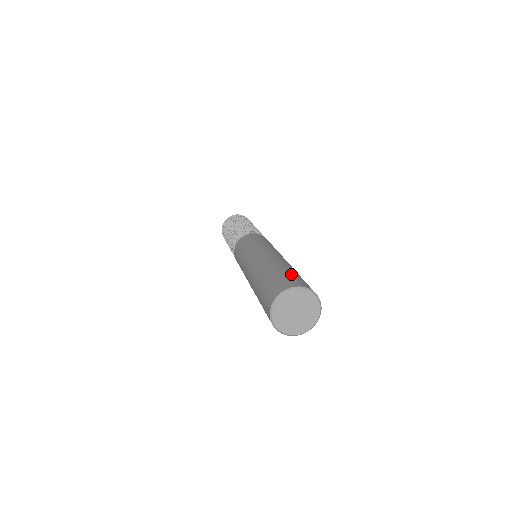
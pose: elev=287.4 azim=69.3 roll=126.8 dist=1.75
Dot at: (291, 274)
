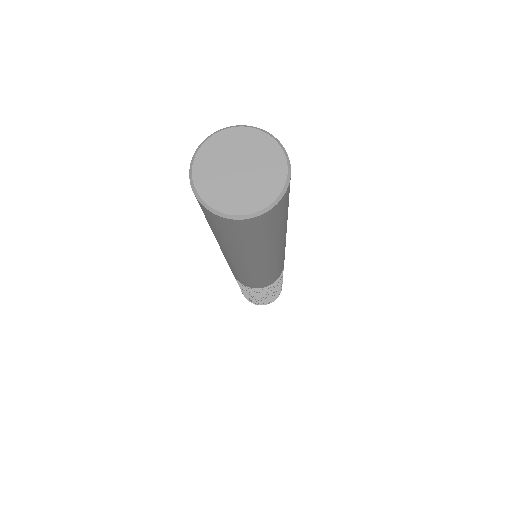
Dot at: occluded
